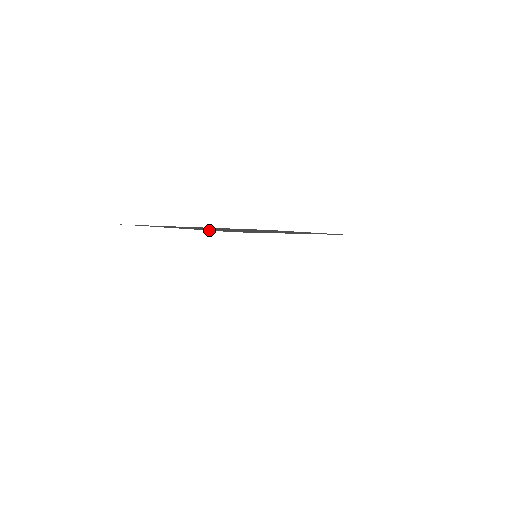
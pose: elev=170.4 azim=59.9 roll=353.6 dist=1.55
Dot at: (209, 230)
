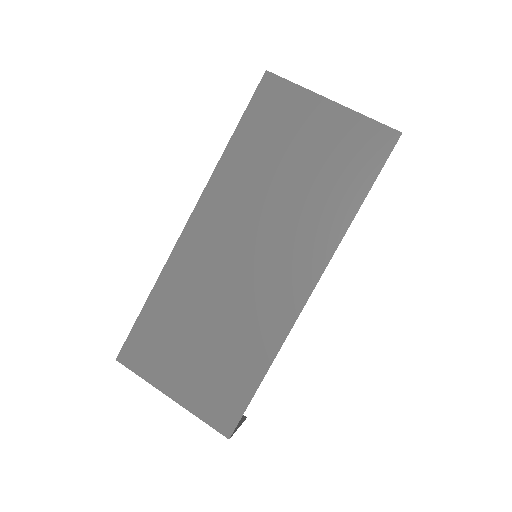
Dot at: (205, 420)
